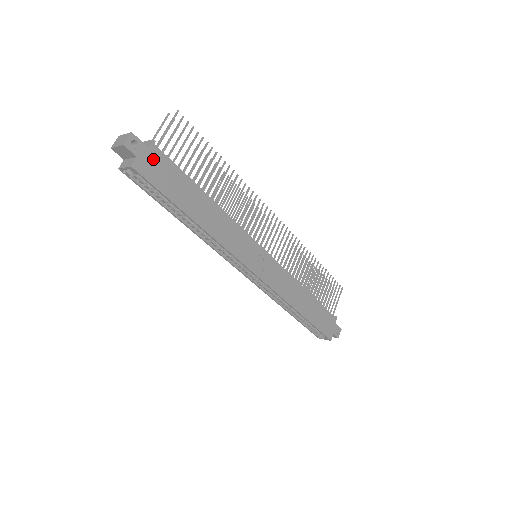
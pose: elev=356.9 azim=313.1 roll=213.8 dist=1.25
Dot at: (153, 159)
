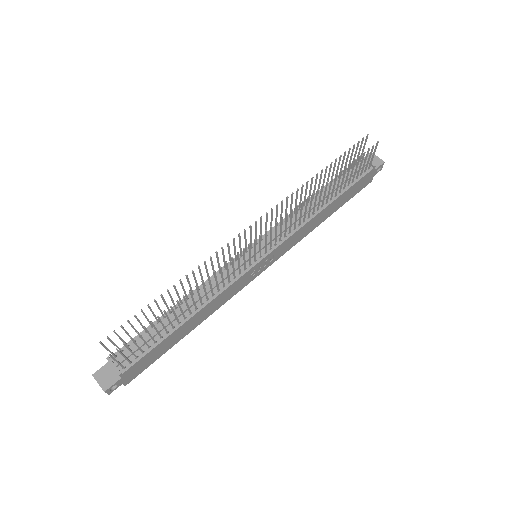
Dot at: (131, 372)
